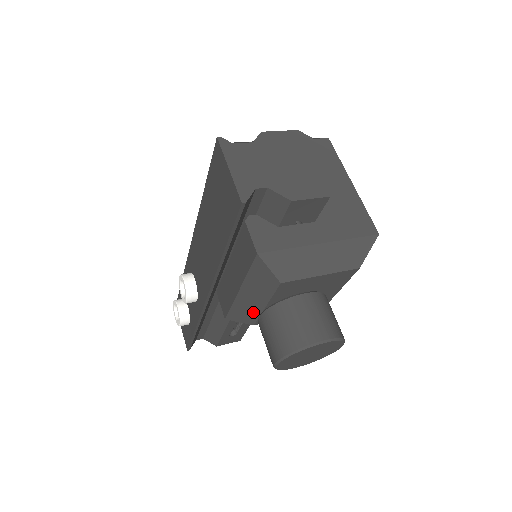
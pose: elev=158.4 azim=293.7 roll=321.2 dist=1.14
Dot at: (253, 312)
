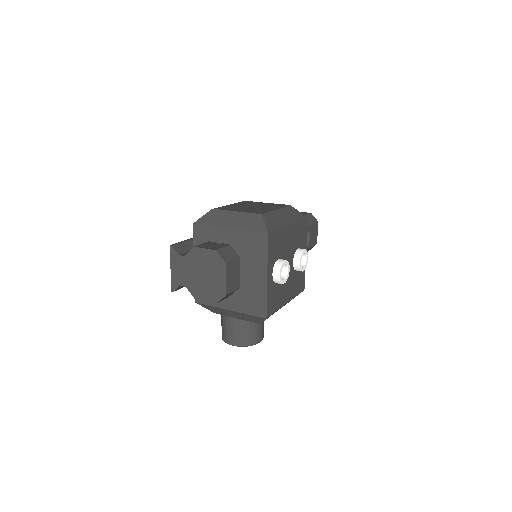
Dot at: occluded
